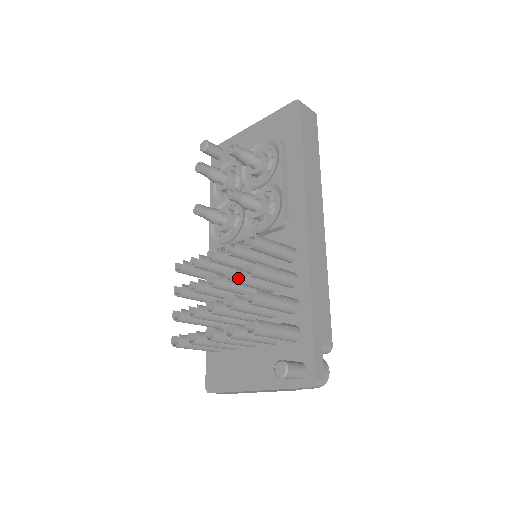
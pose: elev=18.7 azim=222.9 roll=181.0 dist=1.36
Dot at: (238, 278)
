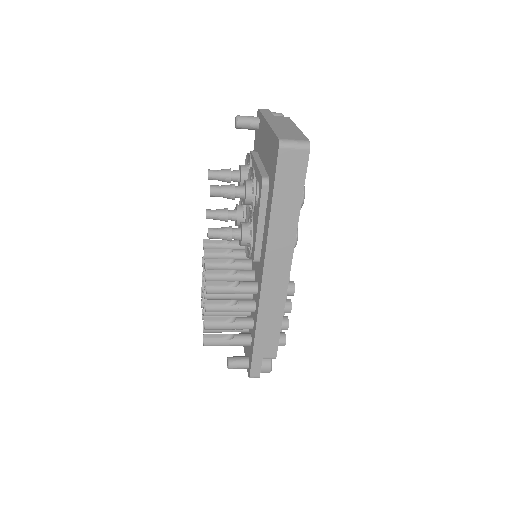
Dot at: (208, 299)
